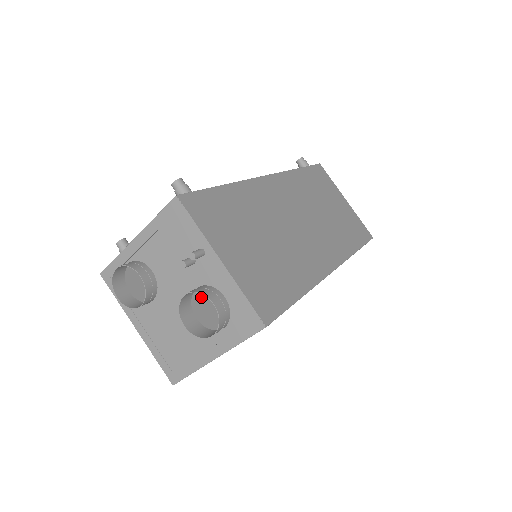
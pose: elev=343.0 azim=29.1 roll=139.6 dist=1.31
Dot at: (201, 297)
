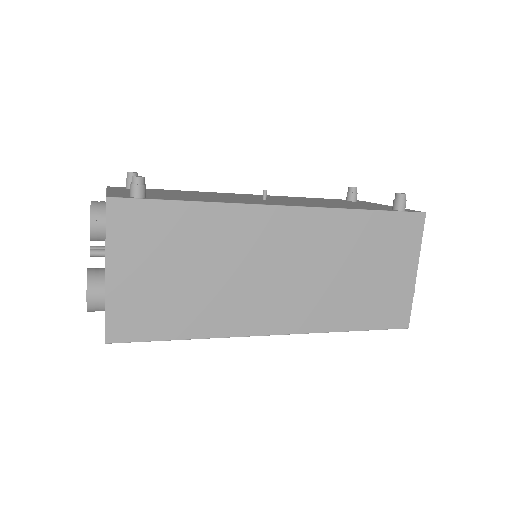
Dot at: occluded
